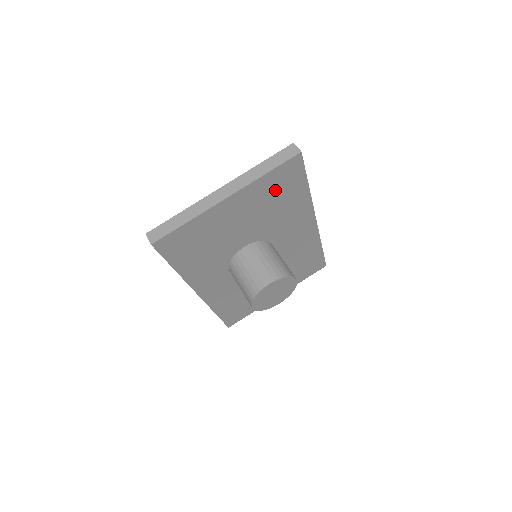
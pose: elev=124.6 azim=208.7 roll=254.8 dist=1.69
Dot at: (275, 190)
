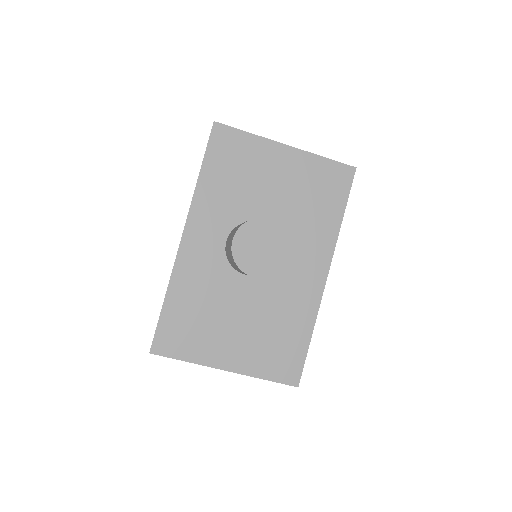
Dot at: (319, 184)
